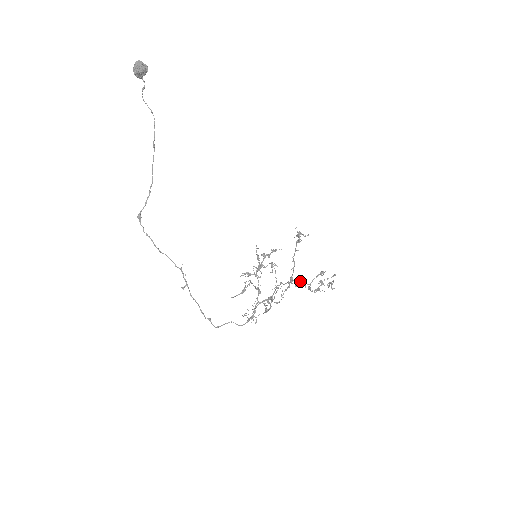
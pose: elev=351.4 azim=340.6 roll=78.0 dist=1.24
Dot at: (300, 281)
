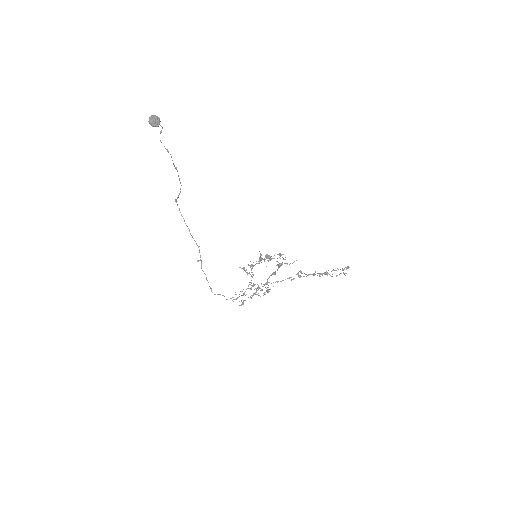
Dot at: occluded
